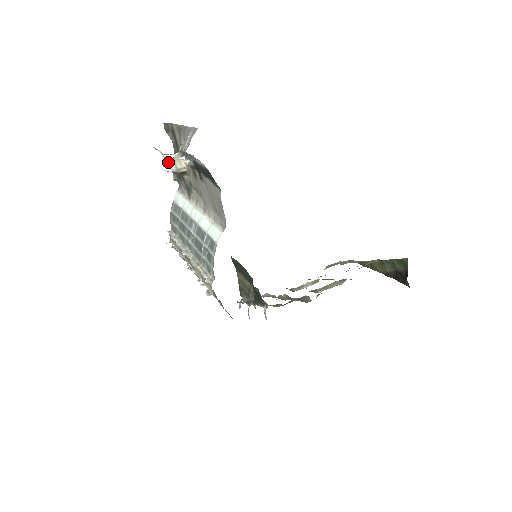
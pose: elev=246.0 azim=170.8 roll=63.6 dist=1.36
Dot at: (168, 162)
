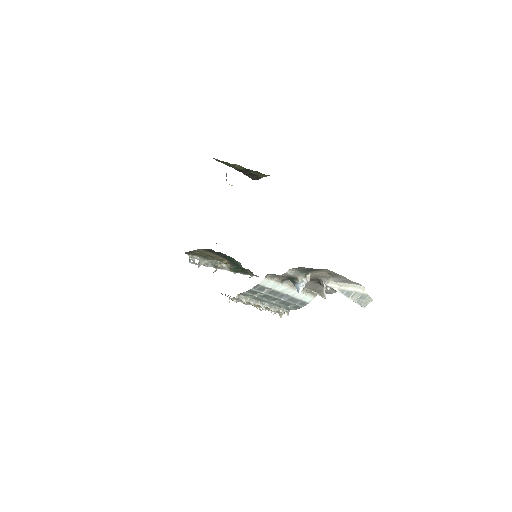
Dot at: occluded
